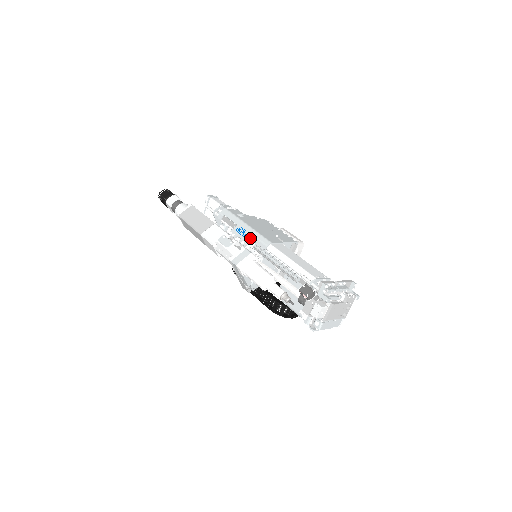
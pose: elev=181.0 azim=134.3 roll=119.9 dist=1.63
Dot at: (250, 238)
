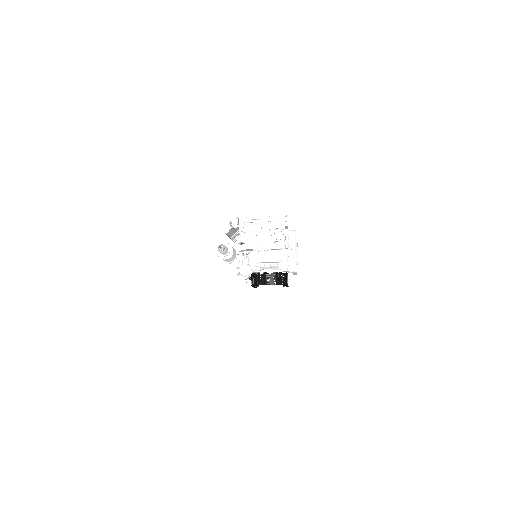
Dot at: occluded
